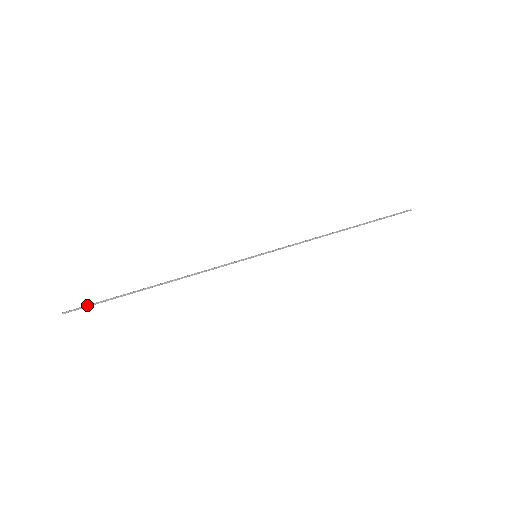
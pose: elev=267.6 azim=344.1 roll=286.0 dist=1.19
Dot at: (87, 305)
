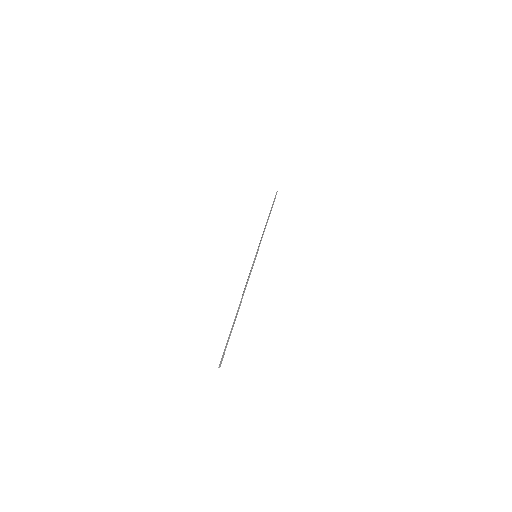
Dot at: (224, 349)
